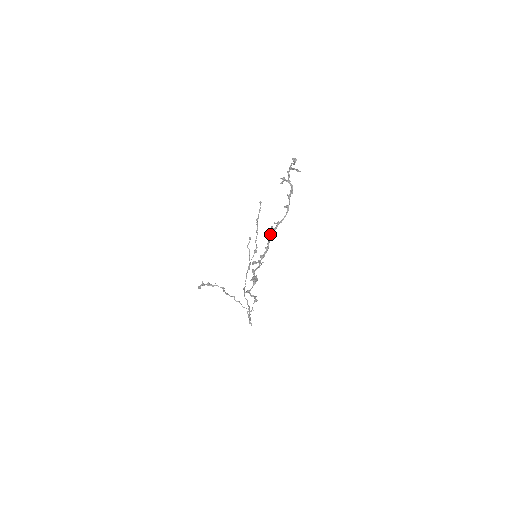
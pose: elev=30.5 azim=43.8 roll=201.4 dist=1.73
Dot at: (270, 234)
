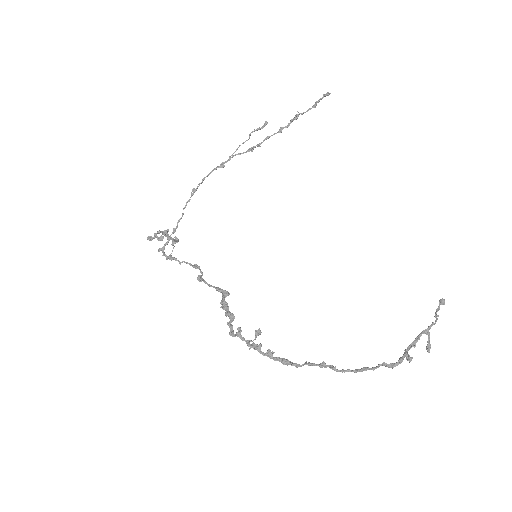
Dot at: (310, 365)
